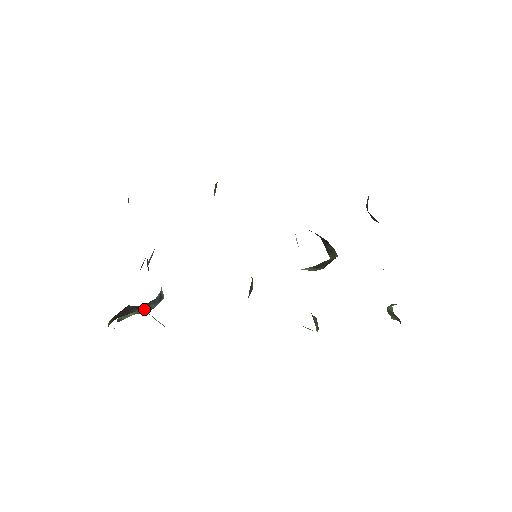
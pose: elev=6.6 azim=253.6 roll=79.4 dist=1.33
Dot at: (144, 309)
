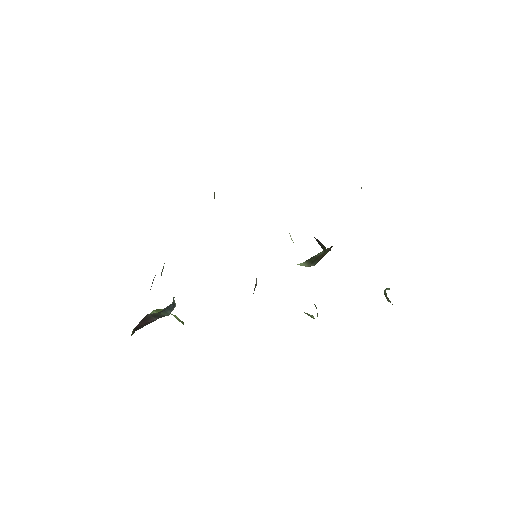
Dot at: occluded
